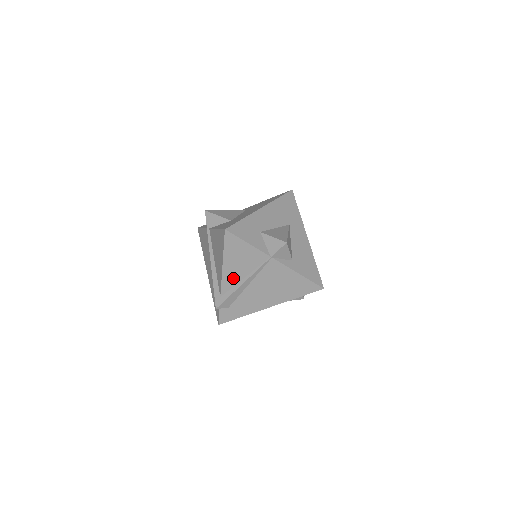
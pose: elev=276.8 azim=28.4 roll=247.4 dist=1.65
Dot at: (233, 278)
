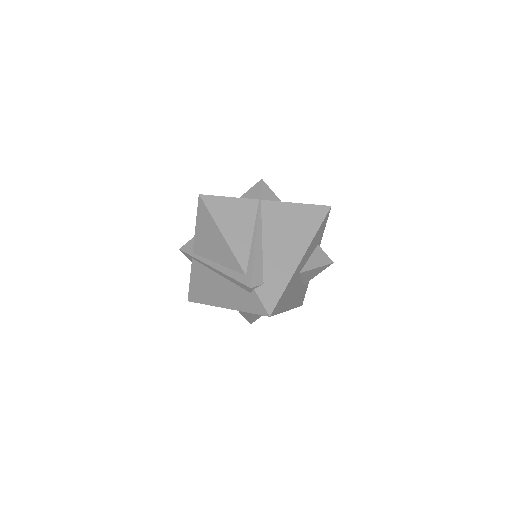
Dot at: (242, 244)
